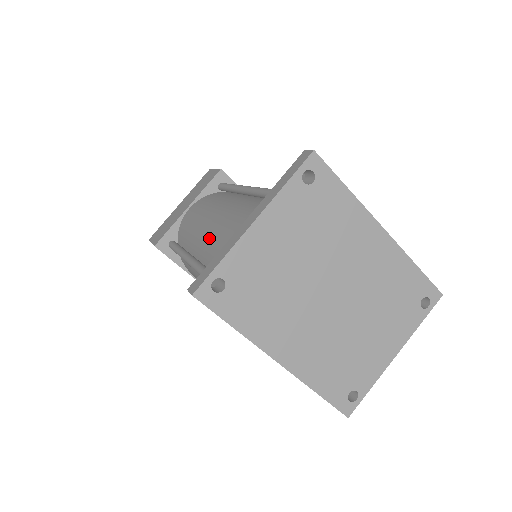
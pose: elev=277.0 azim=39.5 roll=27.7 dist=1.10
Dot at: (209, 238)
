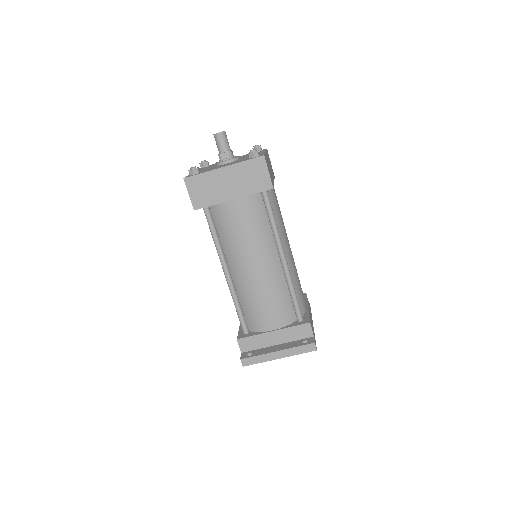
Dot at: (246, 281)
